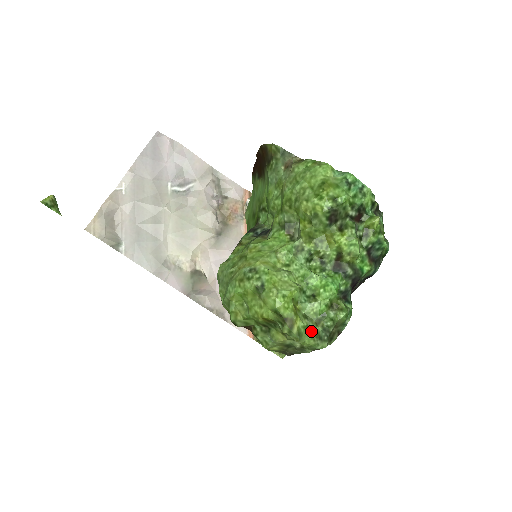
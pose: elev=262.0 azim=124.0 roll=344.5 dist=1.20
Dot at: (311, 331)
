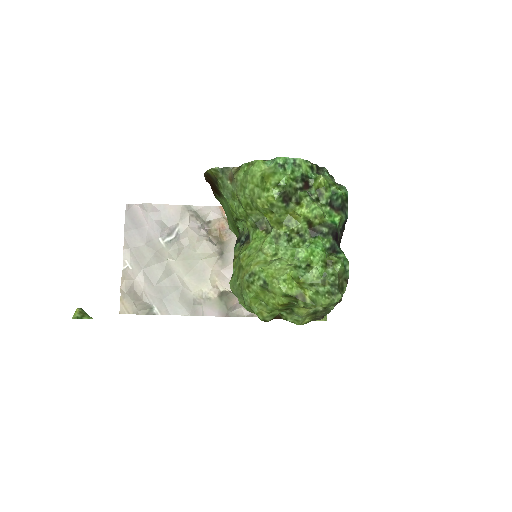
Dot at: (322, 293)
